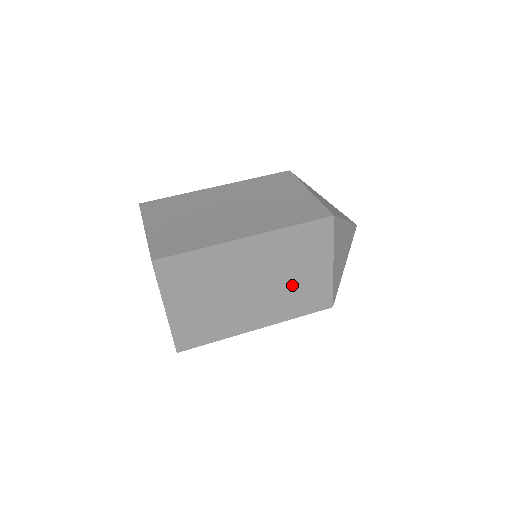
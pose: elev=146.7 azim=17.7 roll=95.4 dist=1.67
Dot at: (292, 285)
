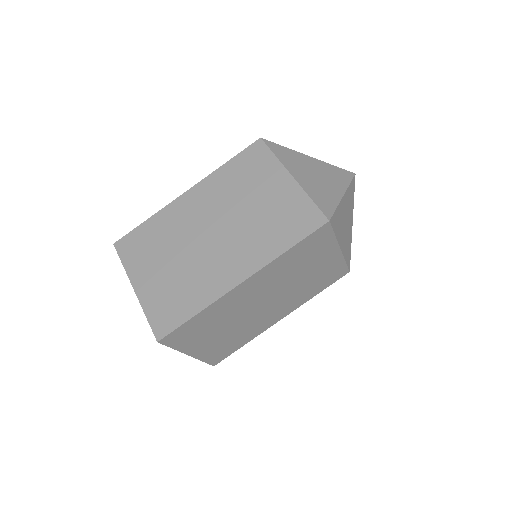
Dot at: (303, 282)
